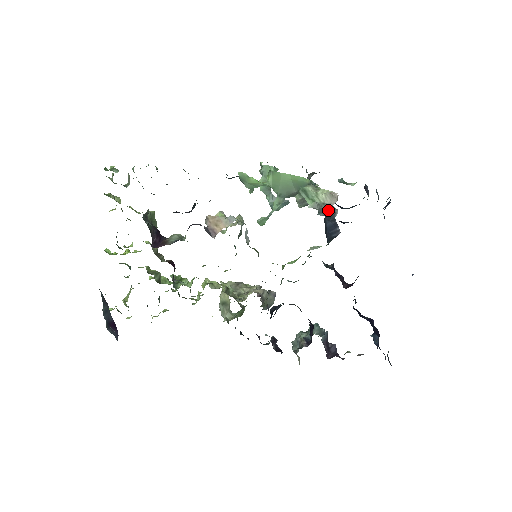
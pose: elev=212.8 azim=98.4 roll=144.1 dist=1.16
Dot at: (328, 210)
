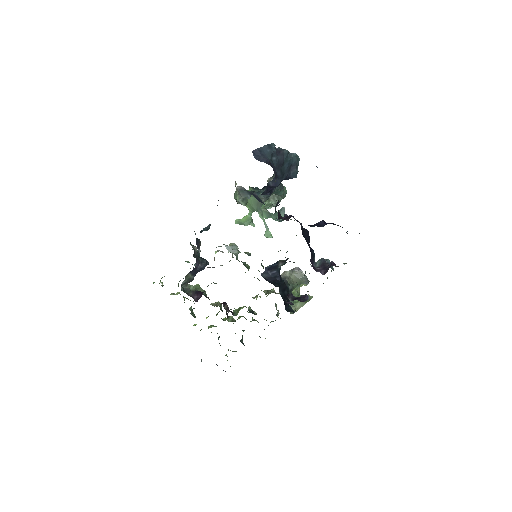
Dot at: (244, 191)
